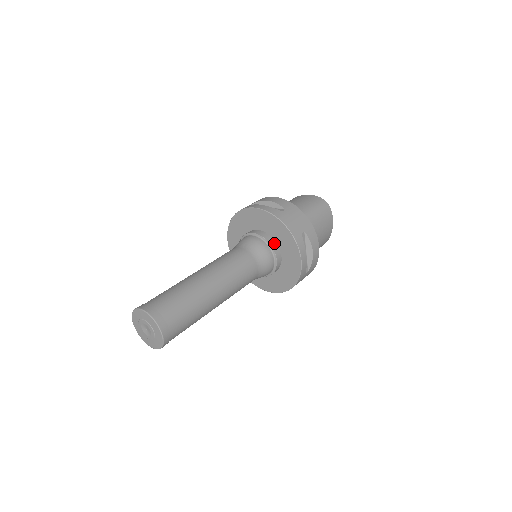
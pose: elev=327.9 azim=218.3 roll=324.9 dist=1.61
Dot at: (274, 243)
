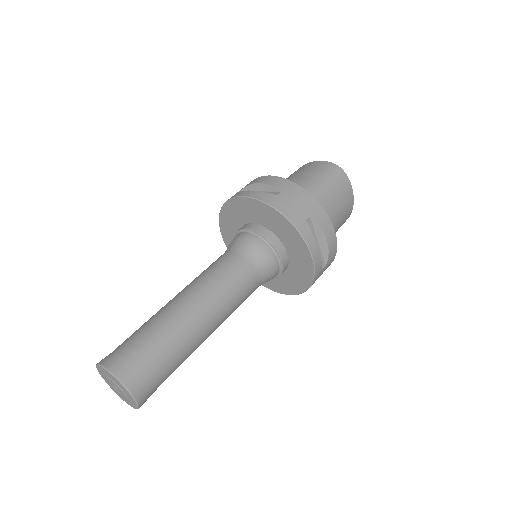
Dot at: (274, 238)
